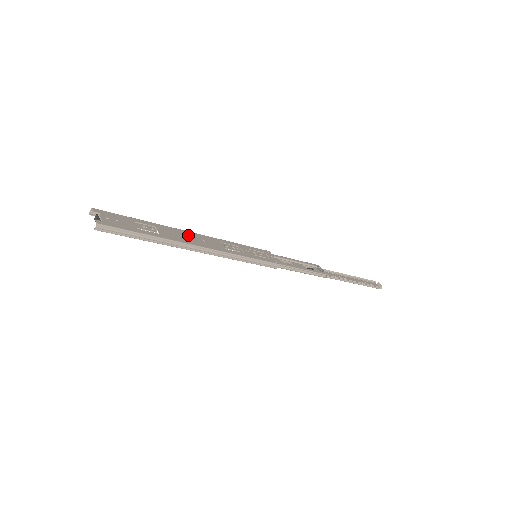
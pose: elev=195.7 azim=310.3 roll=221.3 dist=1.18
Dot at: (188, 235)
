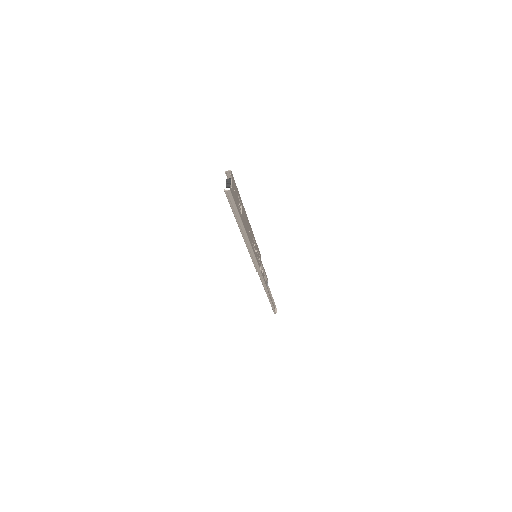
Dot at: (247, 222)
